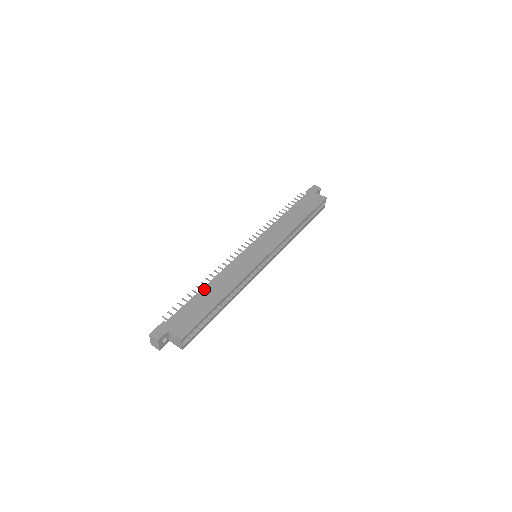
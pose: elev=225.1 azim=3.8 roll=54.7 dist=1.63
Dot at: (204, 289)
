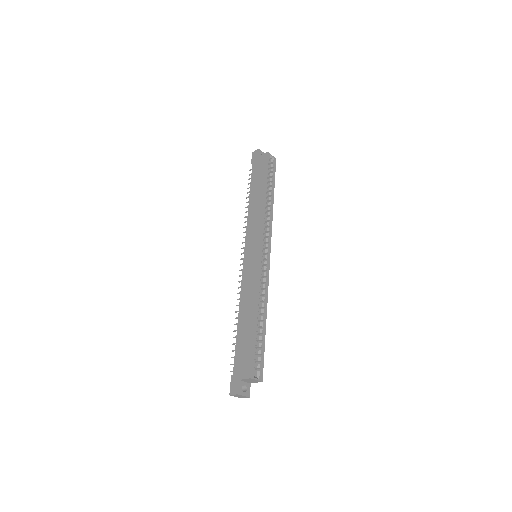
Dot at: (239, 323)
